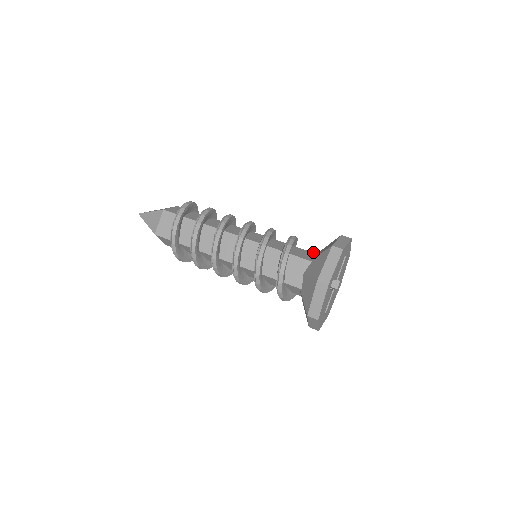
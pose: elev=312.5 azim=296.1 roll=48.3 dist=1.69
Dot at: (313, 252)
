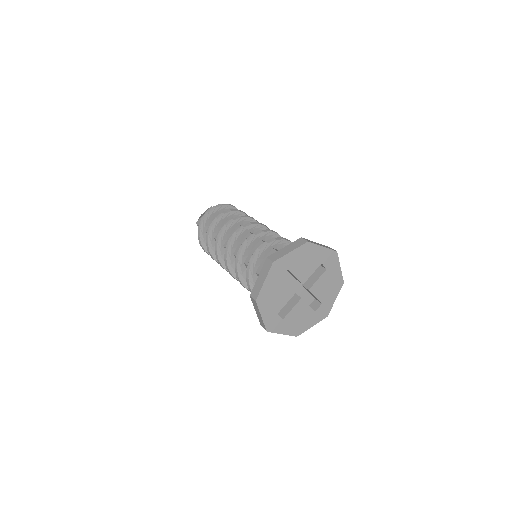
Dot at: occluded
